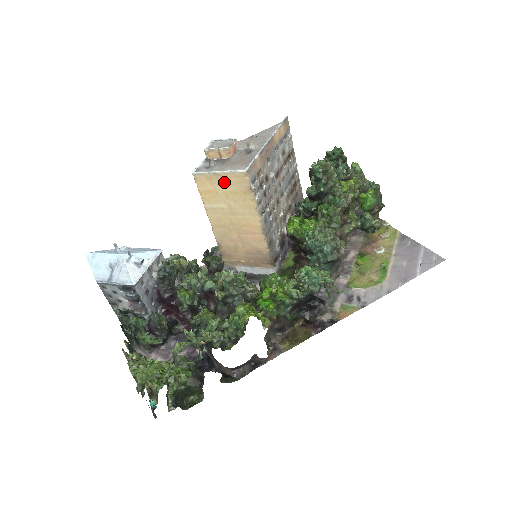
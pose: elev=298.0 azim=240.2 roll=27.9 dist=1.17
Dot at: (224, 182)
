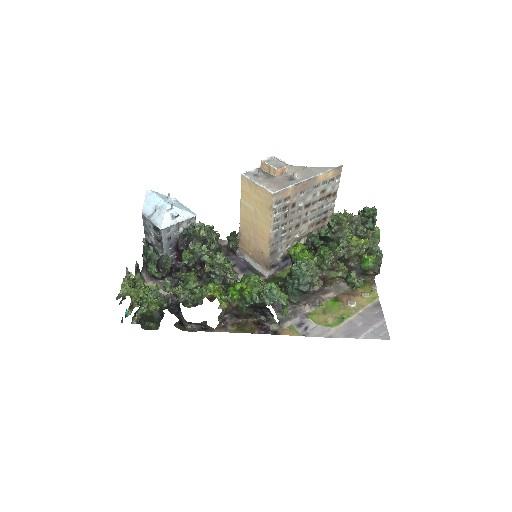
Dot at: (258, 192)
